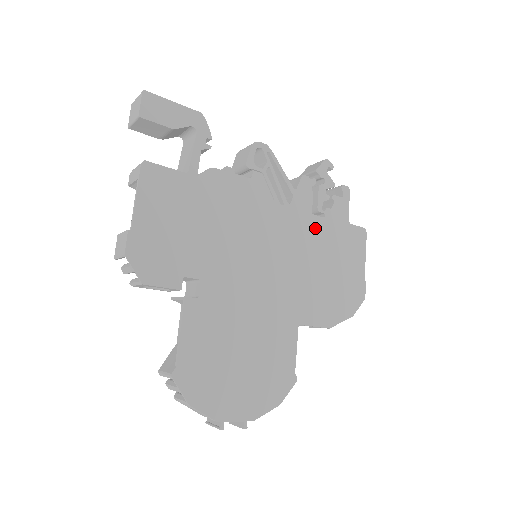
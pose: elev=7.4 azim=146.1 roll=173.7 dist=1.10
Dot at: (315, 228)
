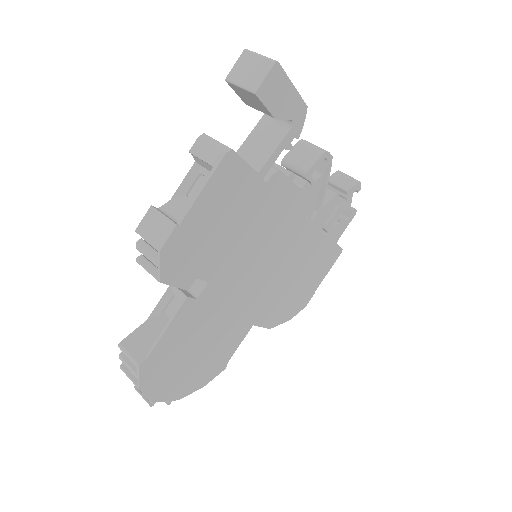
Dot at: (314, 244)
